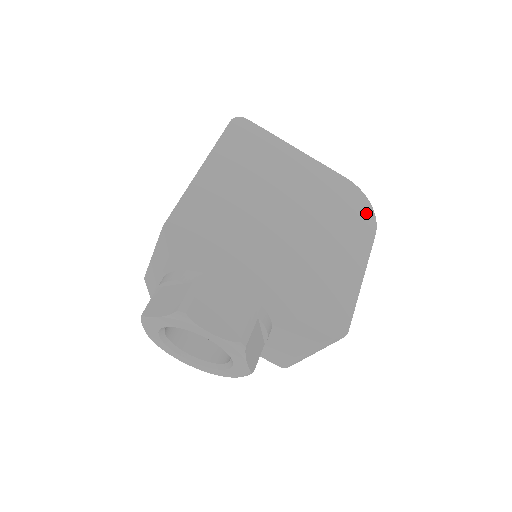
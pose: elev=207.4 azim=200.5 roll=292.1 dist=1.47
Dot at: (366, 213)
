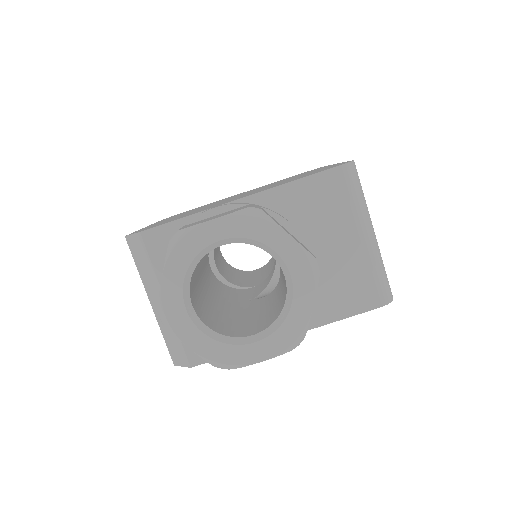
Dot at: occluded
